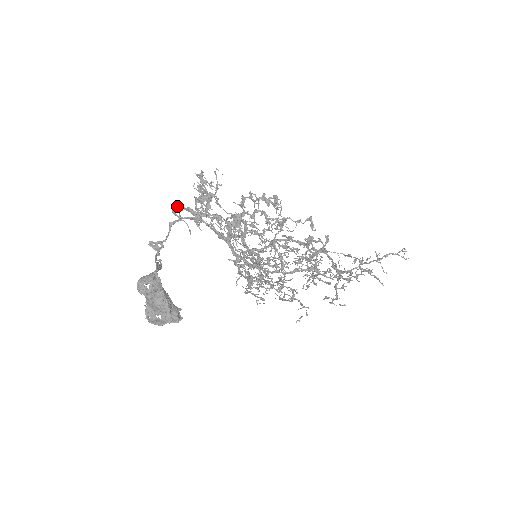
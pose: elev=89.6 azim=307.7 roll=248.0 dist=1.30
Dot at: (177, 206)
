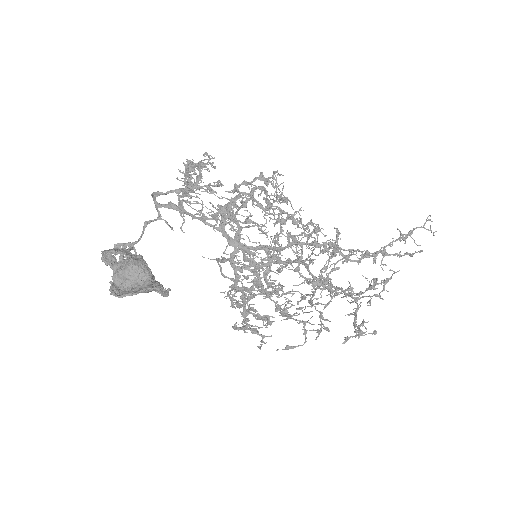
Dot at: (155, 201)
